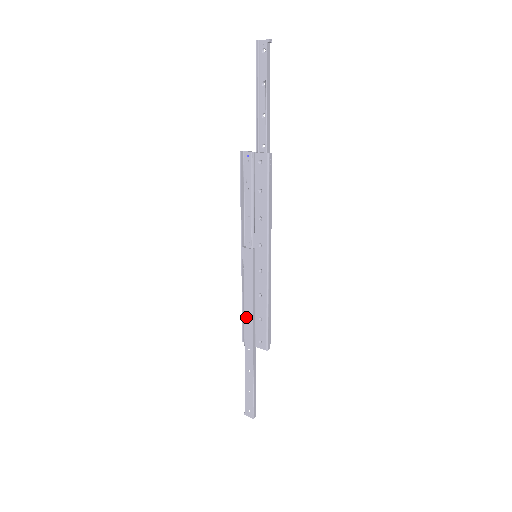
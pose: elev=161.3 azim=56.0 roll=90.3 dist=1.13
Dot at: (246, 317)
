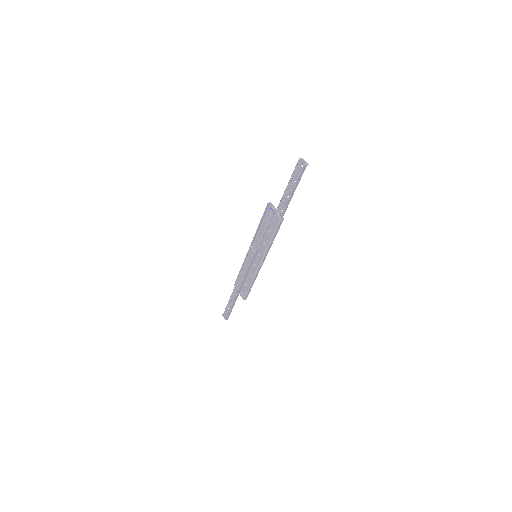
Dot at: (239, 278)
